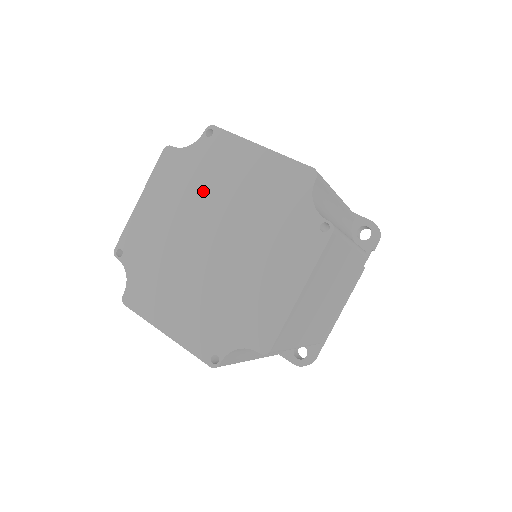
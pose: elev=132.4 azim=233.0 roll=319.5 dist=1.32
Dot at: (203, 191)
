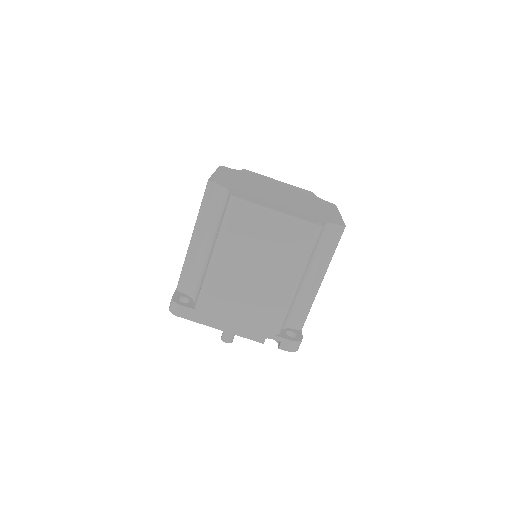
Dot at: (301, 197)
